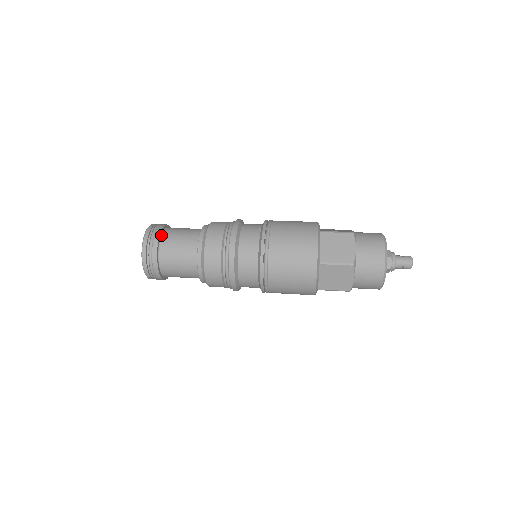
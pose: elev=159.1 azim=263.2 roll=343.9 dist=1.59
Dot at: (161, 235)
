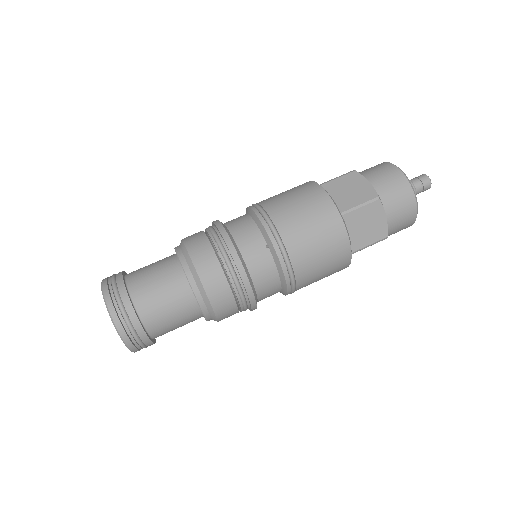
Dot at: (137, 313)
